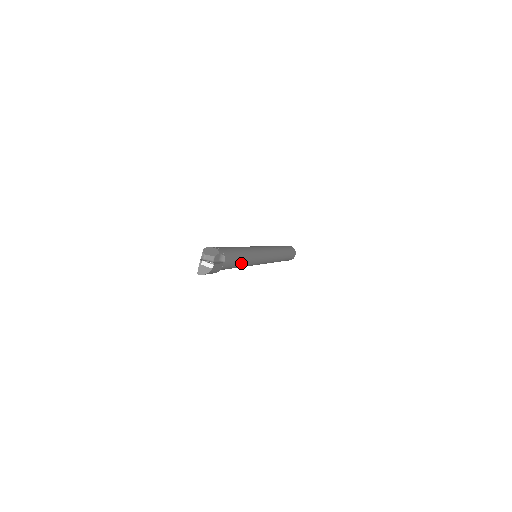
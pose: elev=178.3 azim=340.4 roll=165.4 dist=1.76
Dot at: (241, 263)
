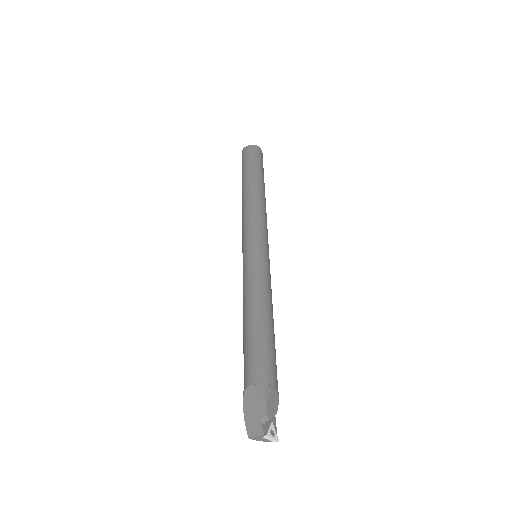
Dot at: occluded
